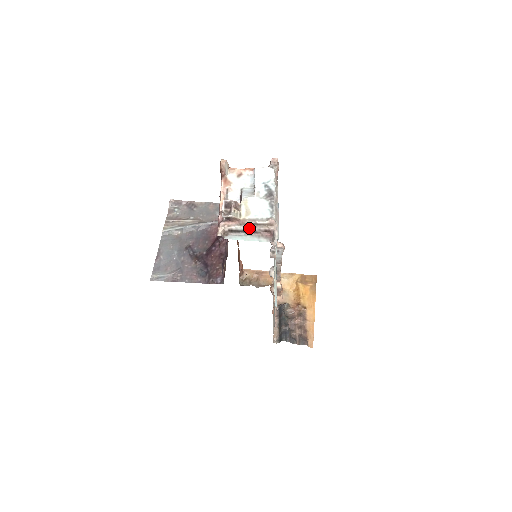
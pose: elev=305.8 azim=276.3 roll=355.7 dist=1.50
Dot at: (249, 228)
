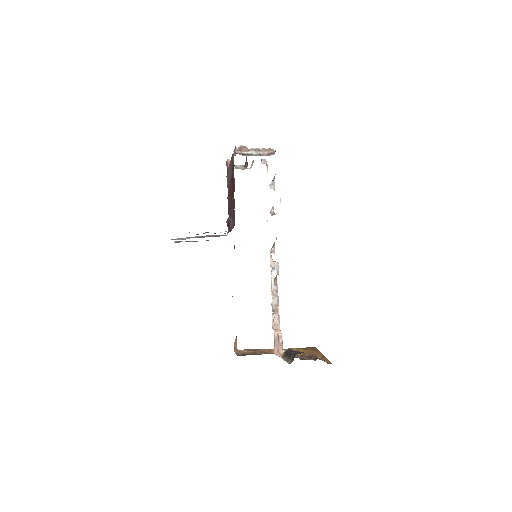
Dot at: (256, 152)
